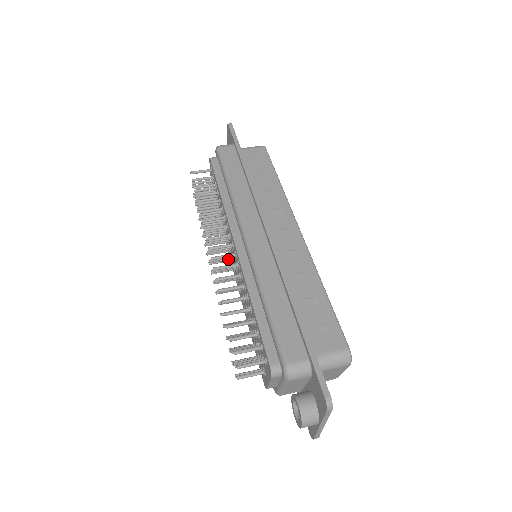
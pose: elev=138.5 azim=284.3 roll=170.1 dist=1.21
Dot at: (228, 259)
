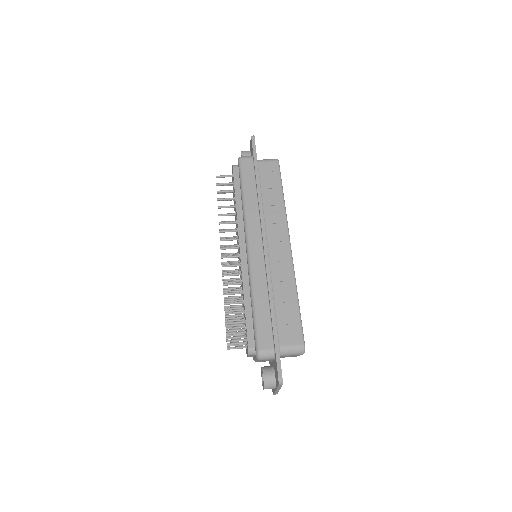
Dot at: occluded
